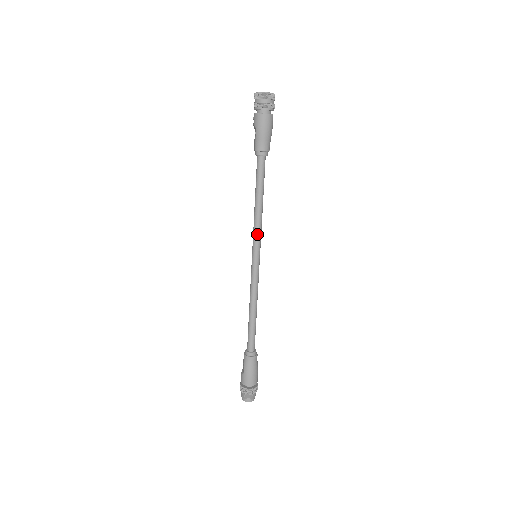
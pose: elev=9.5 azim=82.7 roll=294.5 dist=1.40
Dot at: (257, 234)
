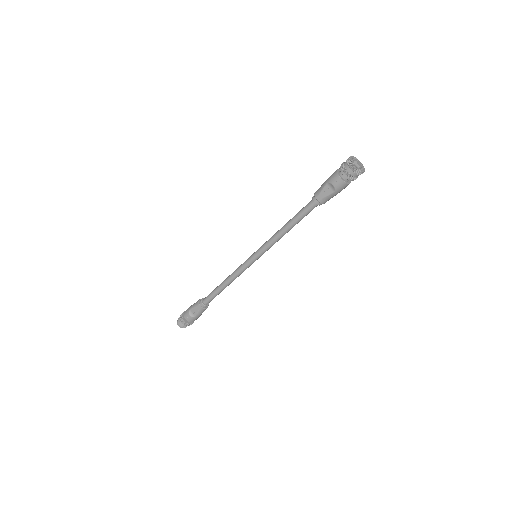
Dot at: occluded
